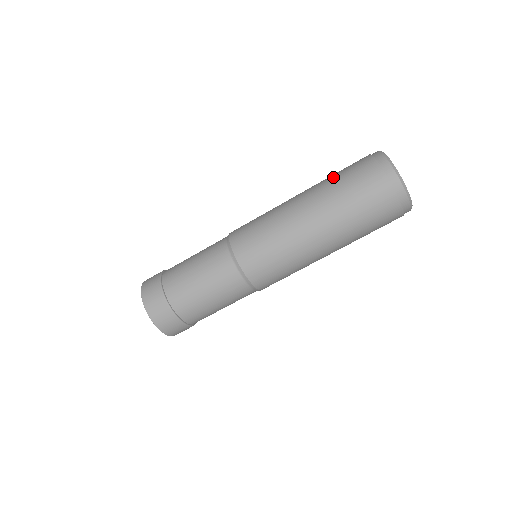
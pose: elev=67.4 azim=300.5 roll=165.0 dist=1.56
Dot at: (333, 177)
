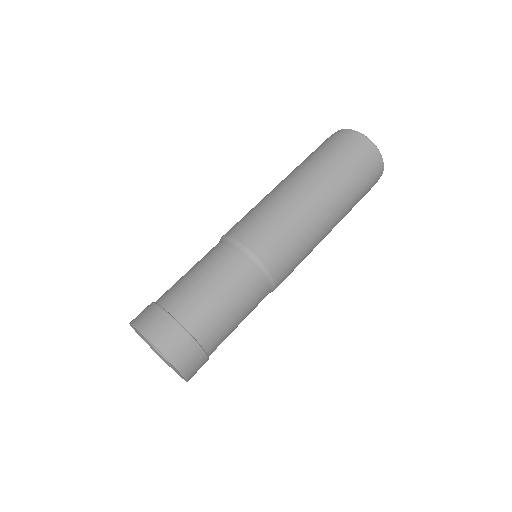
Dot at: (318, 157)
